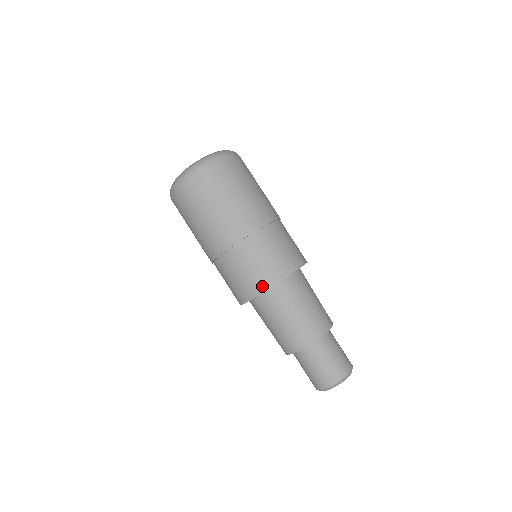
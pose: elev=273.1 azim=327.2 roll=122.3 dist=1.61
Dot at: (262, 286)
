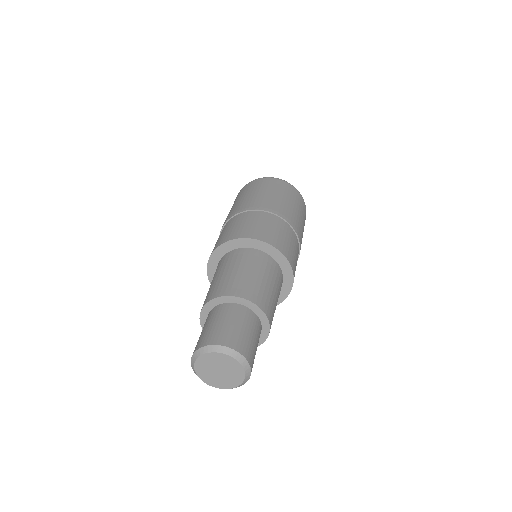
Dot at: (216, 246)
